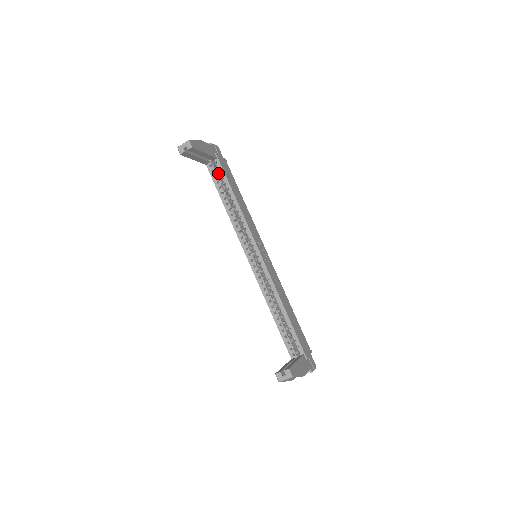
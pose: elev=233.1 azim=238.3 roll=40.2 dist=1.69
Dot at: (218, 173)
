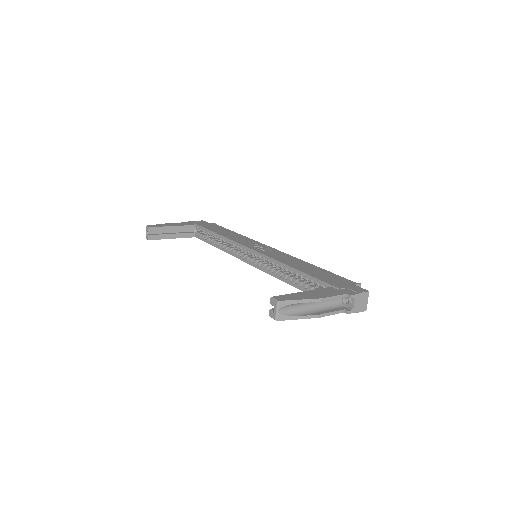
Dot at: (207, 234)
